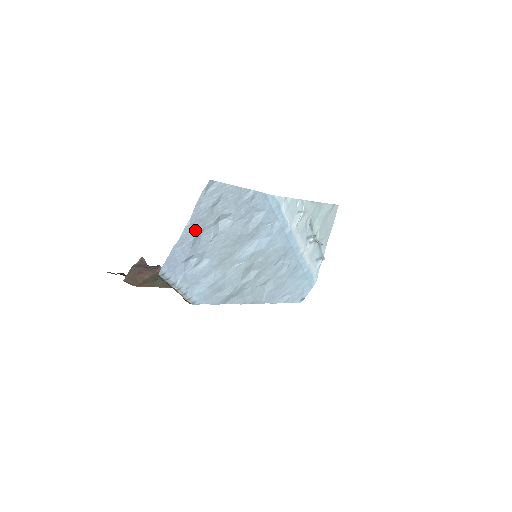
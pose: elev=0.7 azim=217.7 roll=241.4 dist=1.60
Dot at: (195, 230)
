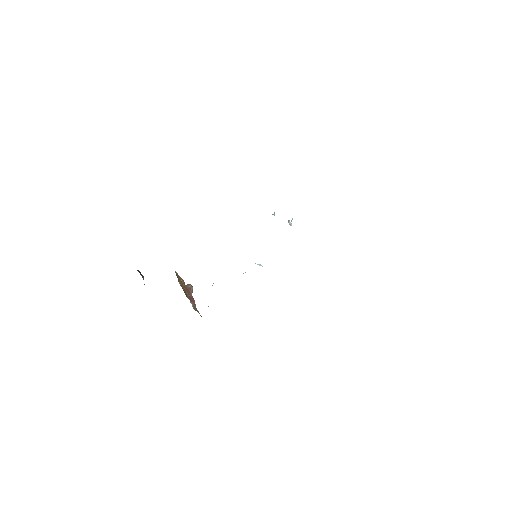
Dot at: occluded
